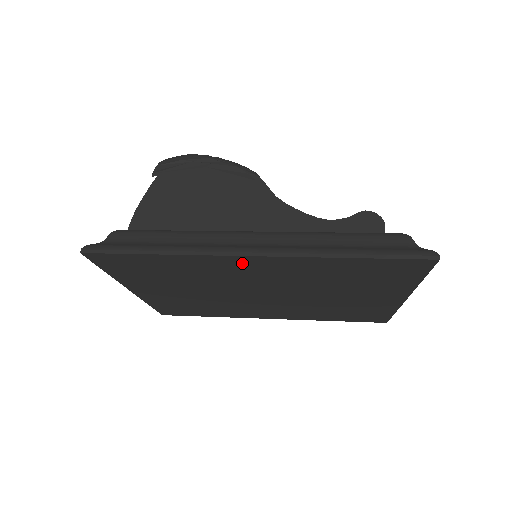
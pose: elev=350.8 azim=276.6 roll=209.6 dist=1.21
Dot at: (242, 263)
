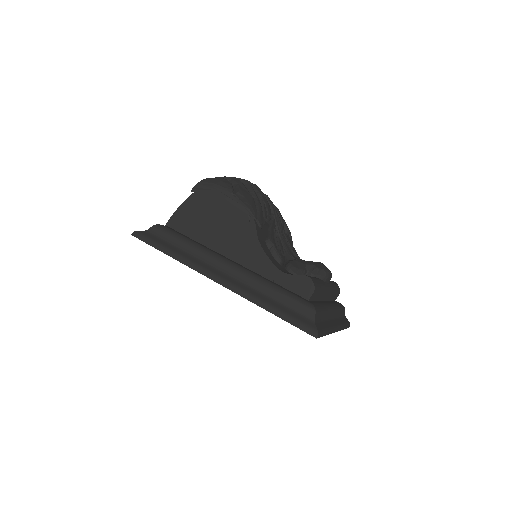
Dot at: occluded
